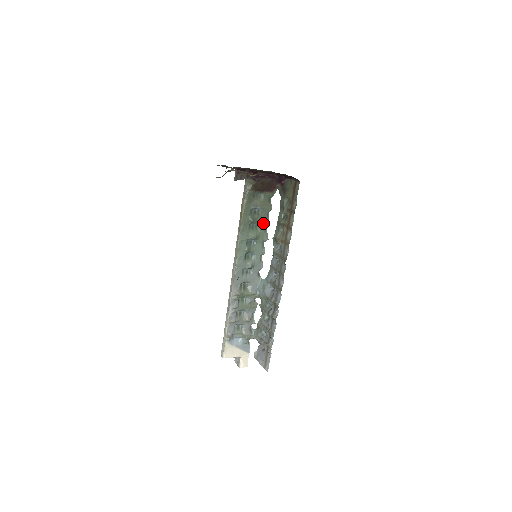
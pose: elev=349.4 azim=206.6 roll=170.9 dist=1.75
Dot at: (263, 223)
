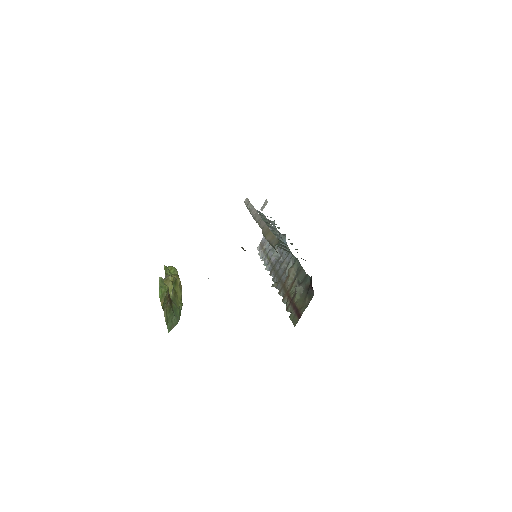
Dot at: occluded
